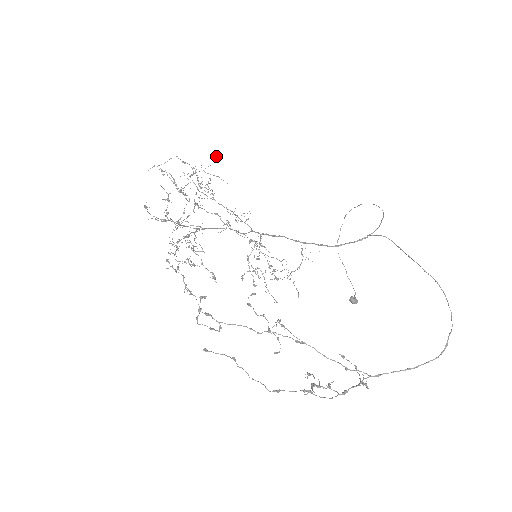
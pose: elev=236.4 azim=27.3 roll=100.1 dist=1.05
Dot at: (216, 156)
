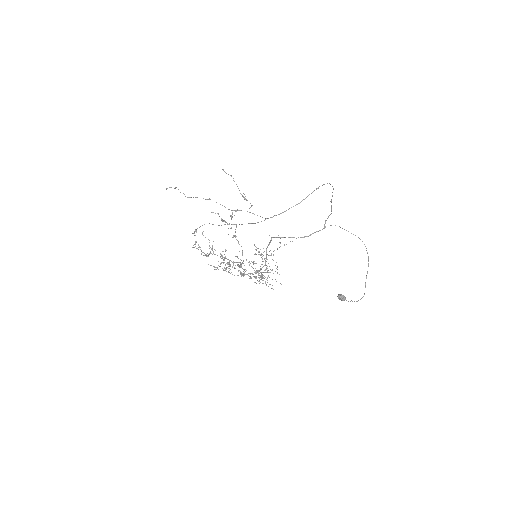
Dot at: occluded
